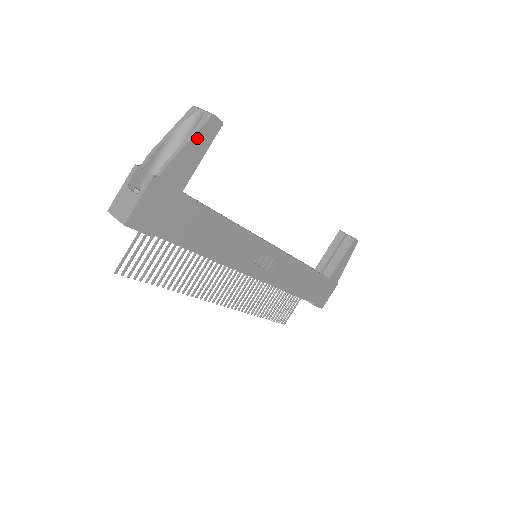
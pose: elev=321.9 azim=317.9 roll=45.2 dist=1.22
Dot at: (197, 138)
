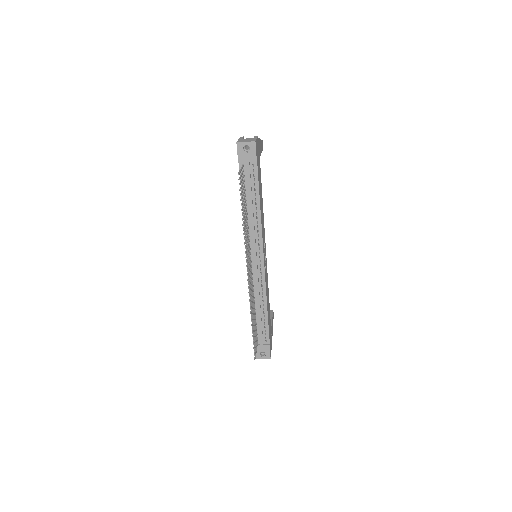
Dot at: (261, 142)
